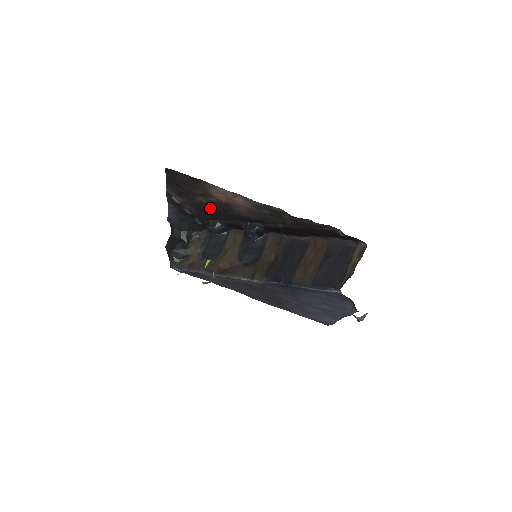
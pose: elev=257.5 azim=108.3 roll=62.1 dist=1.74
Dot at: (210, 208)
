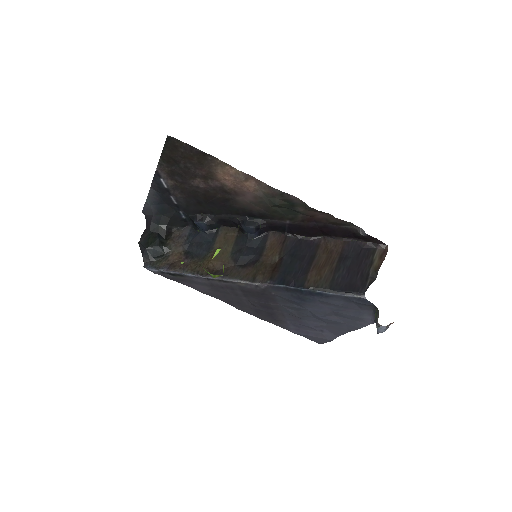
Dot at: (205, 196)
